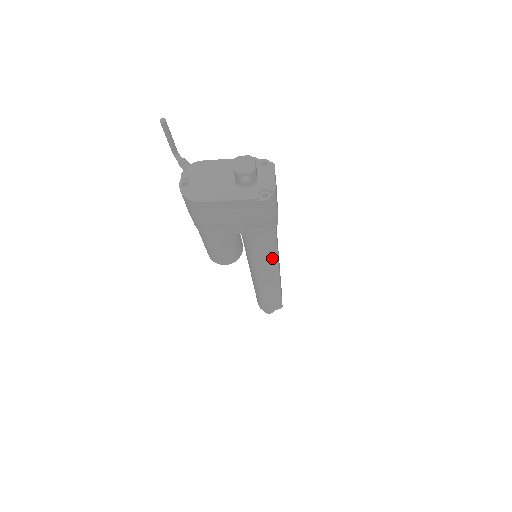
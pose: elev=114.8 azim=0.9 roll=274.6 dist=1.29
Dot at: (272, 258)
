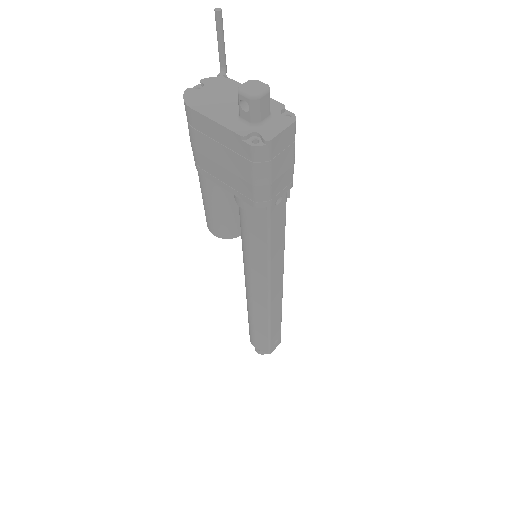
Dot at: (263, 263)
